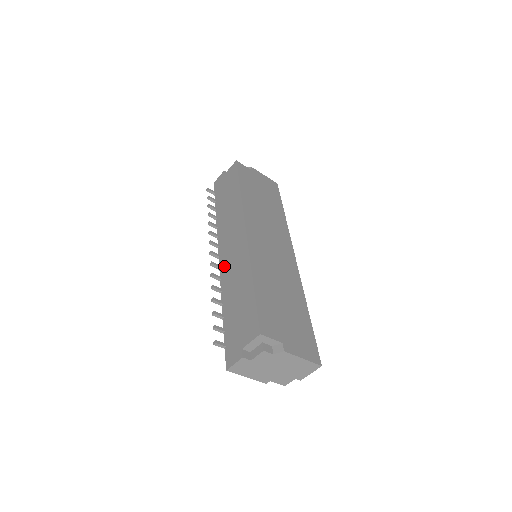
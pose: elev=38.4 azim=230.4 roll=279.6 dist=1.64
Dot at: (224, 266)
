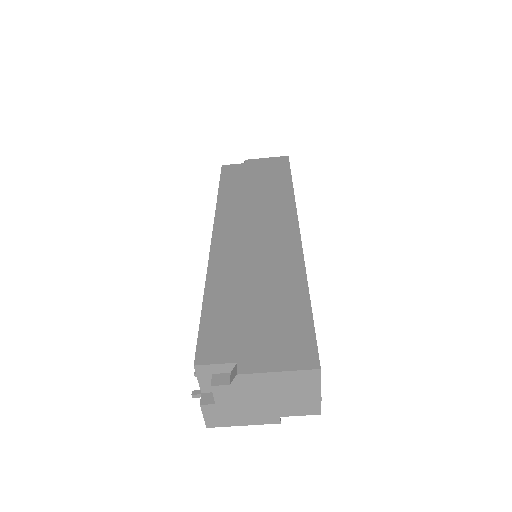
Dot at: occluded
